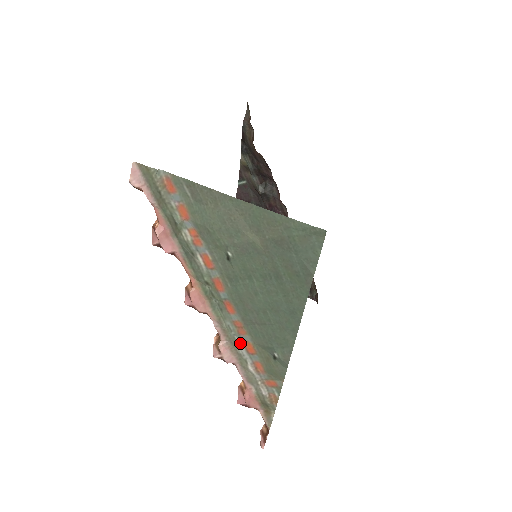
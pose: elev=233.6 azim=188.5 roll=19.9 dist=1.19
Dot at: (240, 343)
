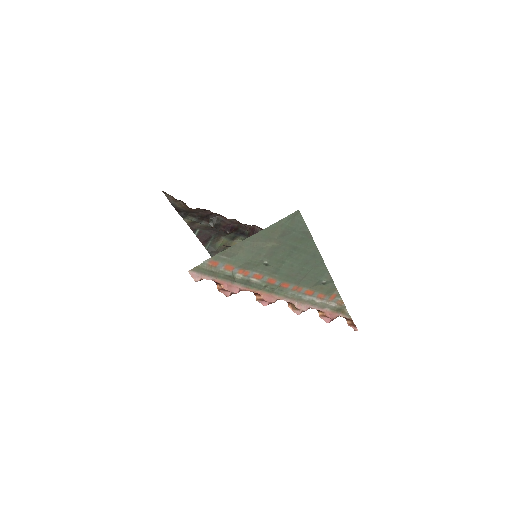
Dot at: (303, 296)
